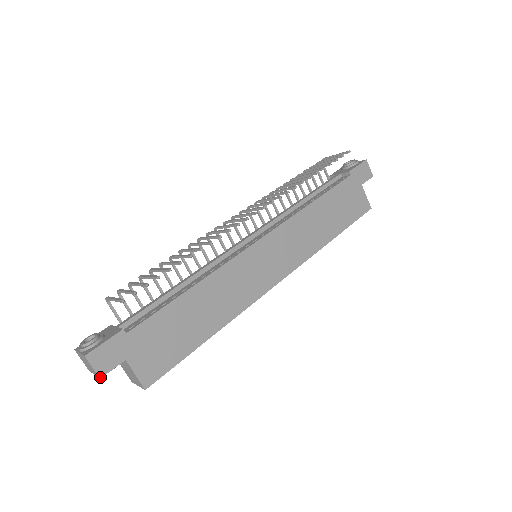
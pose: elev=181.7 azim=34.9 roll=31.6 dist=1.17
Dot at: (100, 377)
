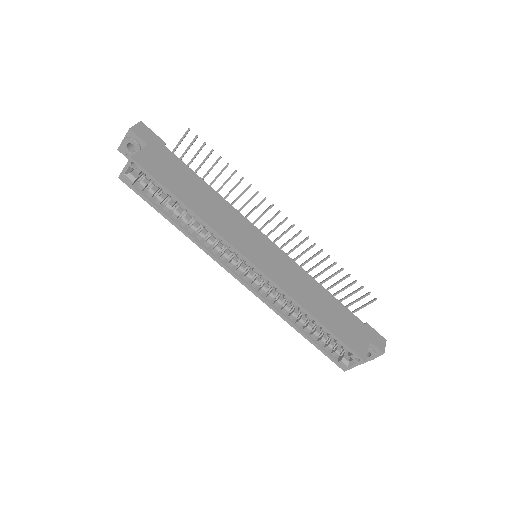
Dot at: (130, 129)
